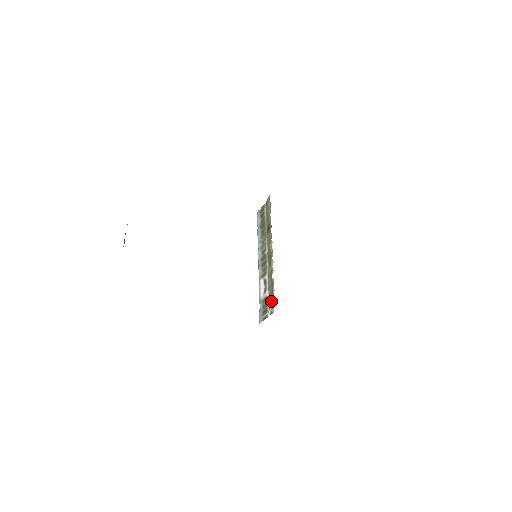
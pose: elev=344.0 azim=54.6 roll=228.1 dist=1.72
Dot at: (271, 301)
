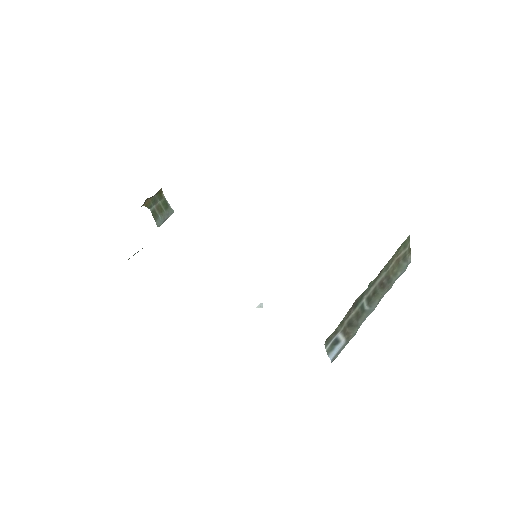
Dot at: occluded
